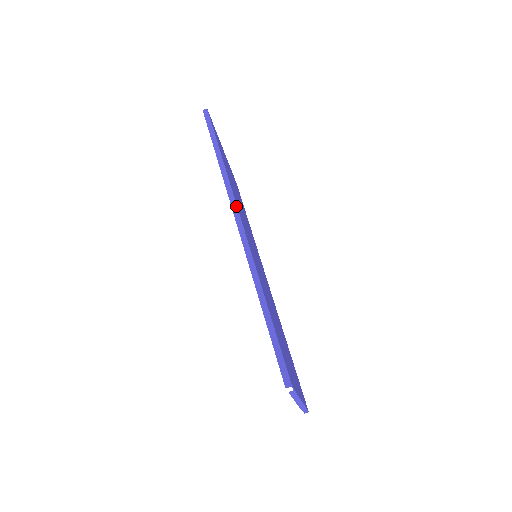
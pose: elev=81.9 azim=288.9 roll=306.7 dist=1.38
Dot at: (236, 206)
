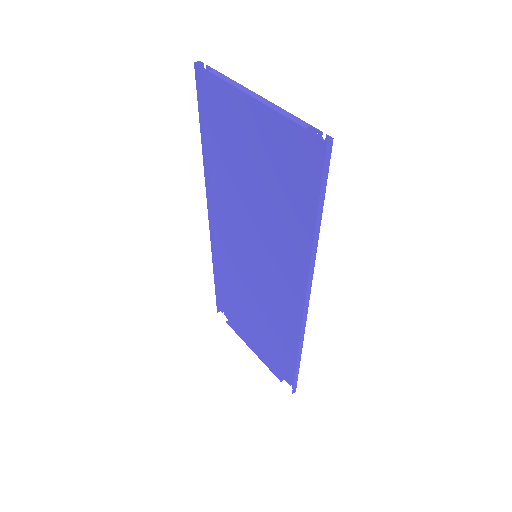
Dot at: (213, 231)
